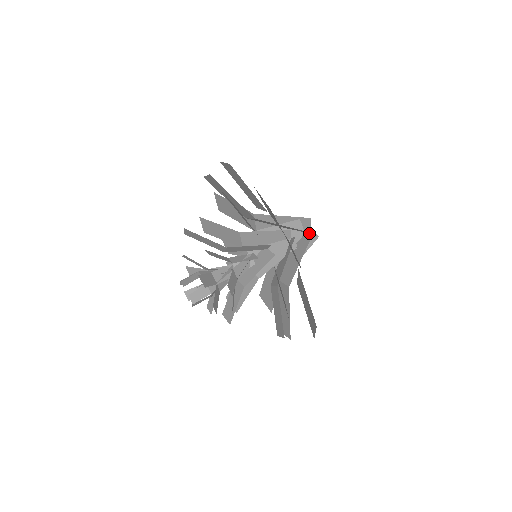
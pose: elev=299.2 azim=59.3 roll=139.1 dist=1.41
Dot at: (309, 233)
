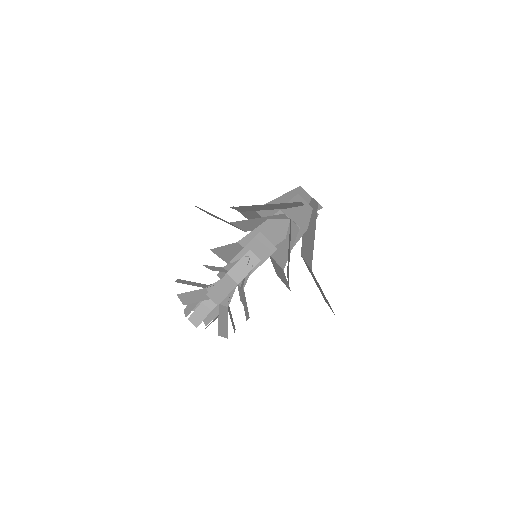
Dot at: (312, 210)
